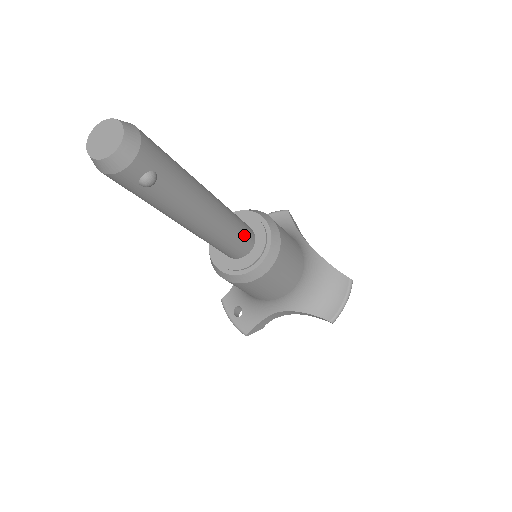
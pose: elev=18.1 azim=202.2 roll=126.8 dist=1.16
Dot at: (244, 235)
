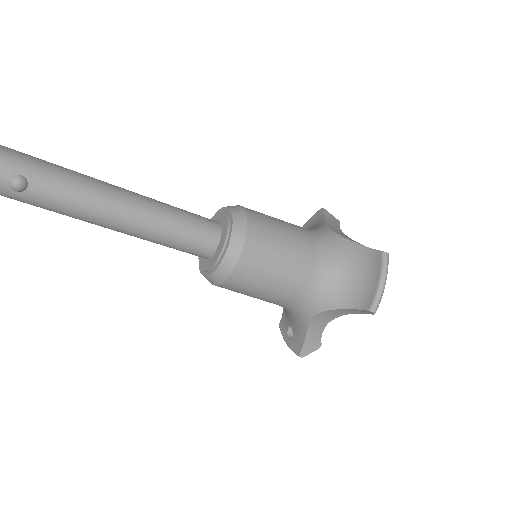
Dot at: (196, 227)
